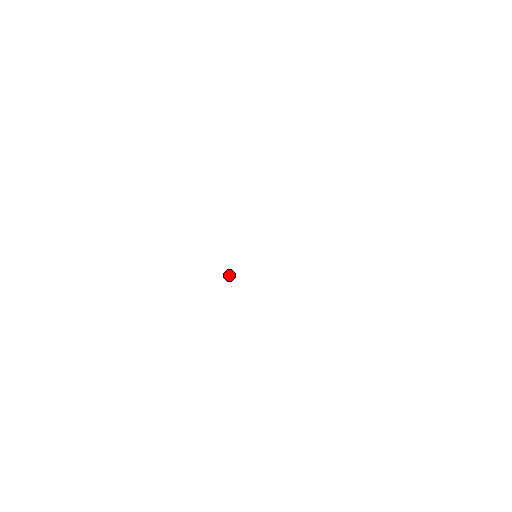
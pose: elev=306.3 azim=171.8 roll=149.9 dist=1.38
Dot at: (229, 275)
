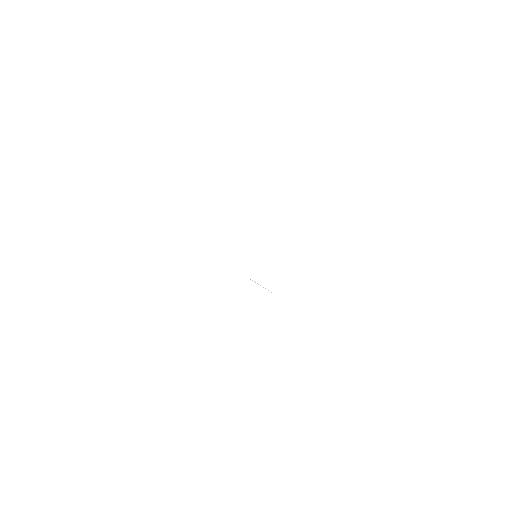
Dot at: occluded
